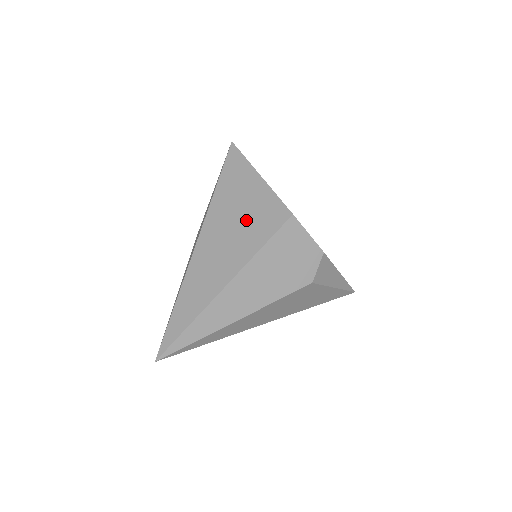
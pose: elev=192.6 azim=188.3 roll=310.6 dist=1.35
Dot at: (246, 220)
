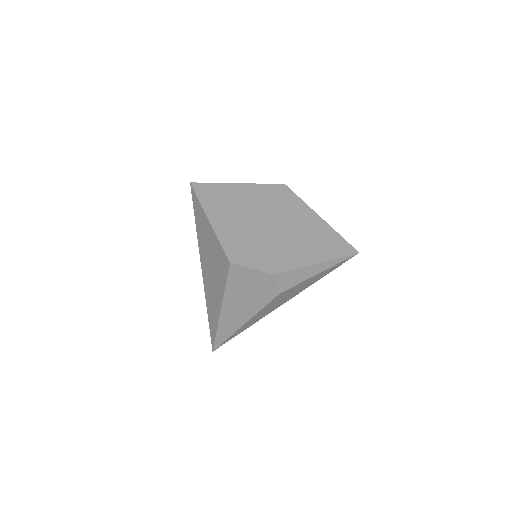
Dot at: (214, 262)
